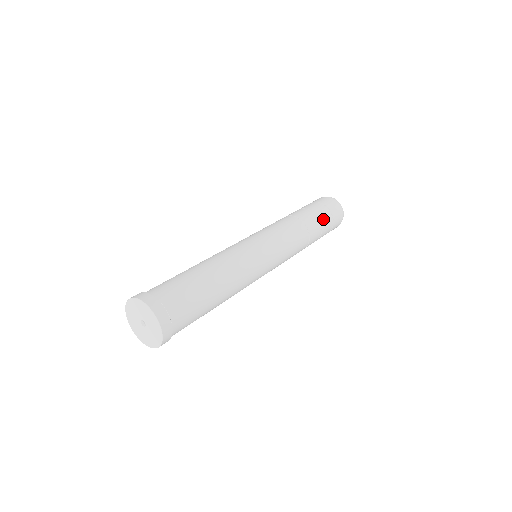
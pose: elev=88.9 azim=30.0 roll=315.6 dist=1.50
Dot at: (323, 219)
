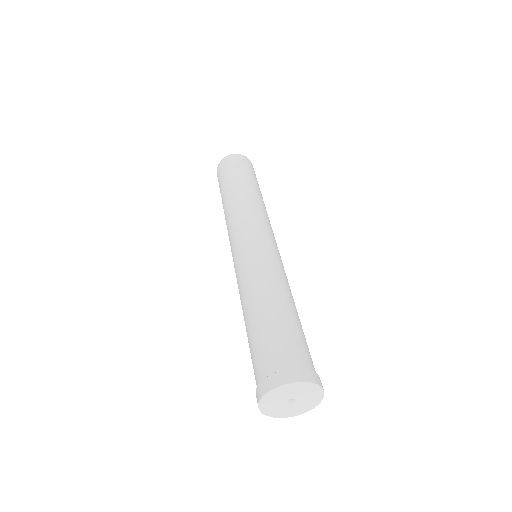
Dot at: occluded
